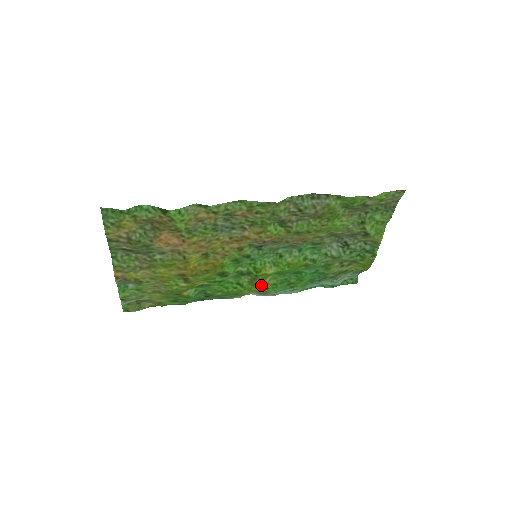
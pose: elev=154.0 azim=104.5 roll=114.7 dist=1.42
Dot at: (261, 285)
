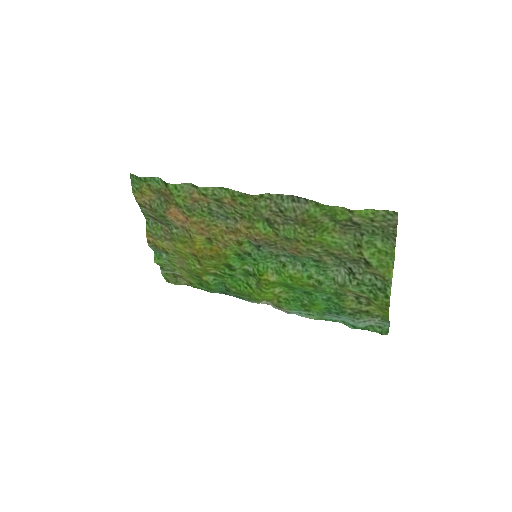
Dot at: (270, 294)
